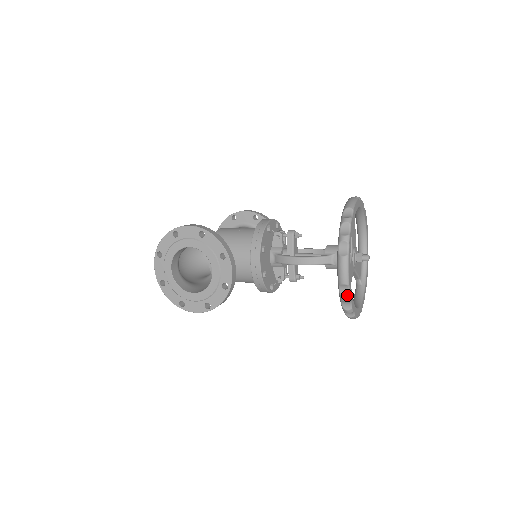
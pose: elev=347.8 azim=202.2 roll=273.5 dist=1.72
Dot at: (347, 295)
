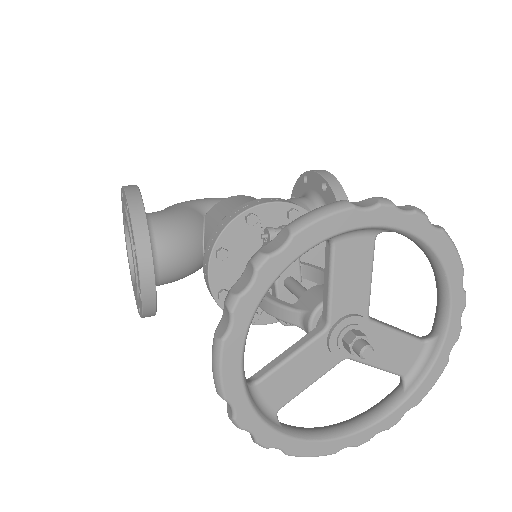
Dot at: (230, 415)
